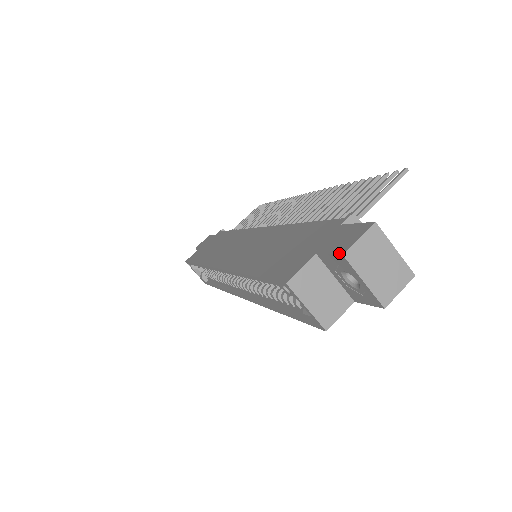
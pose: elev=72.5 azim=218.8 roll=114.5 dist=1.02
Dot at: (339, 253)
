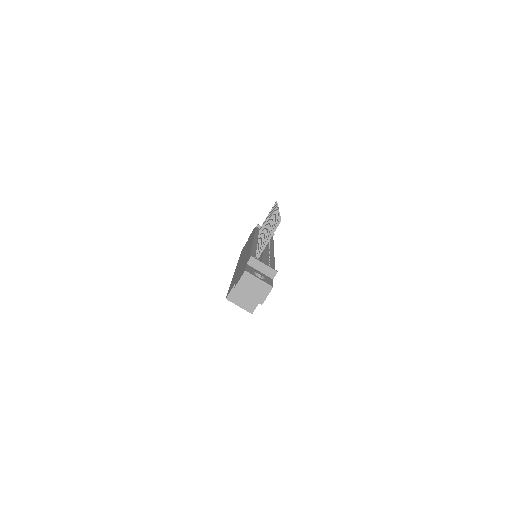
Dot at: (234, 287)
